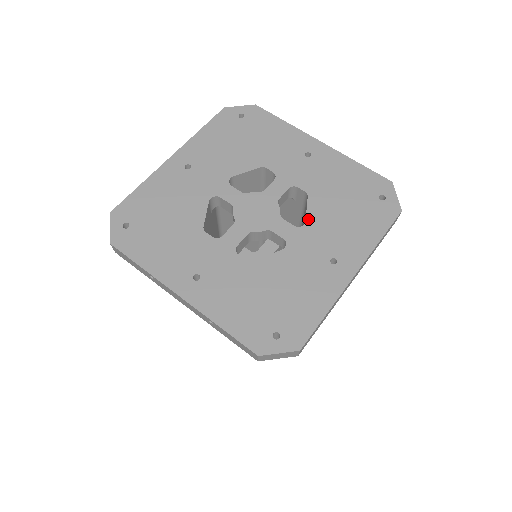
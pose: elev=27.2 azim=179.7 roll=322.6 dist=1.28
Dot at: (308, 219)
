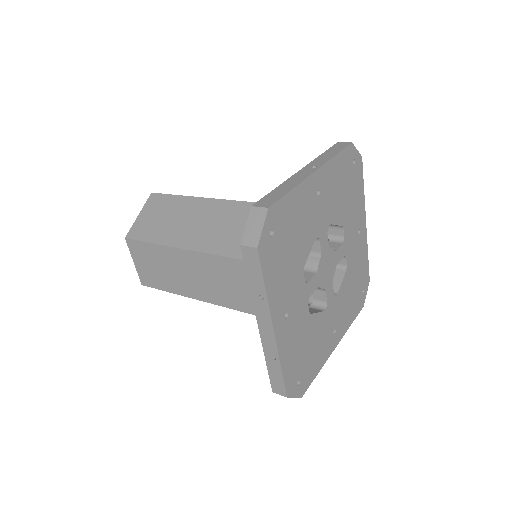
Dot at: (340, 291)
